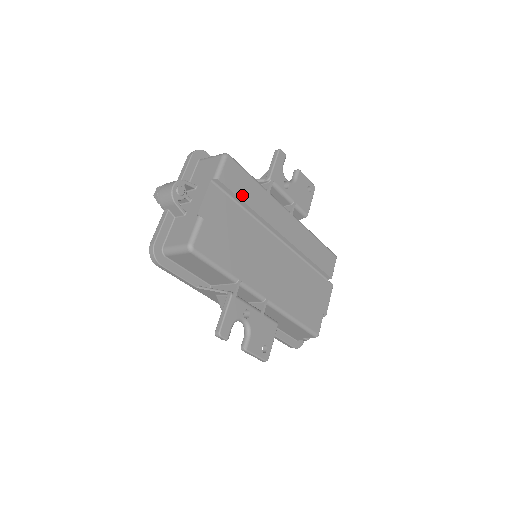
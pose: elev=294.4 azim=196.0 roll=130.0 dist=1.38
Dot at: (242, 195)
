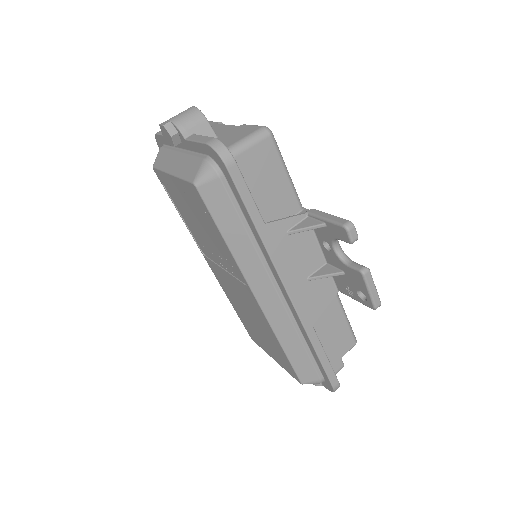
Dot at: occluded
